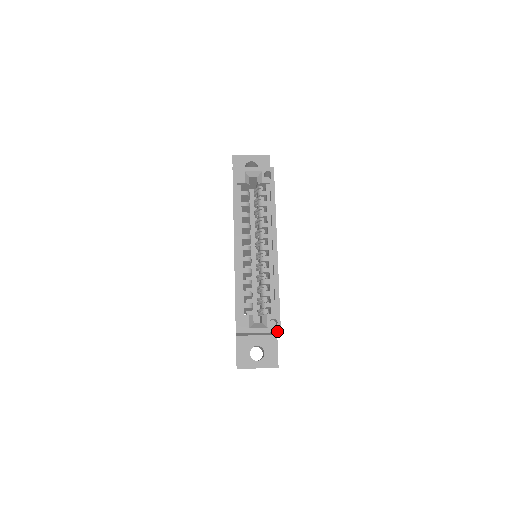
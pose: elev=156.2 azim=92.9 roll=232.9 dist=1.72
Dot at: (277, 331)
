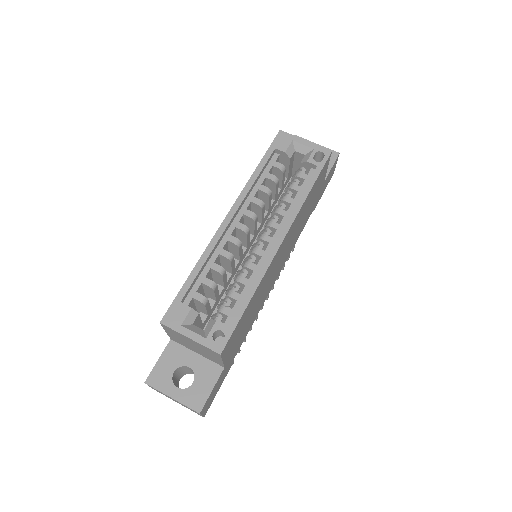
Dot at: (216, 350)
